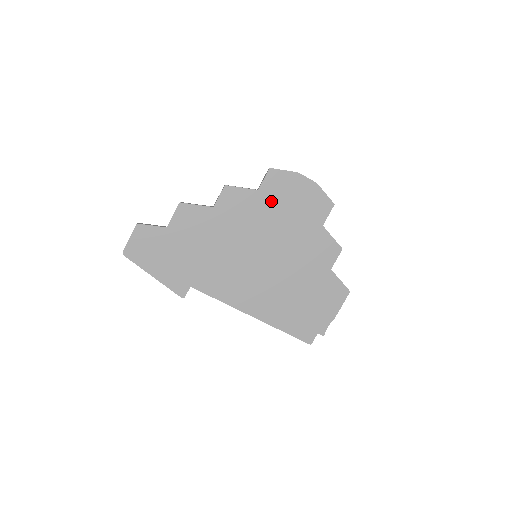
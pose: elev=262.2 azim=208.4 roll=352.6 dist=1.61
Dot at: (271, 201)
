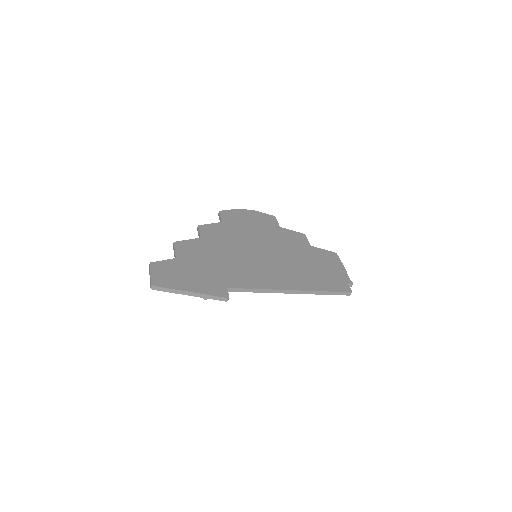
Dot at: (236, 225)
